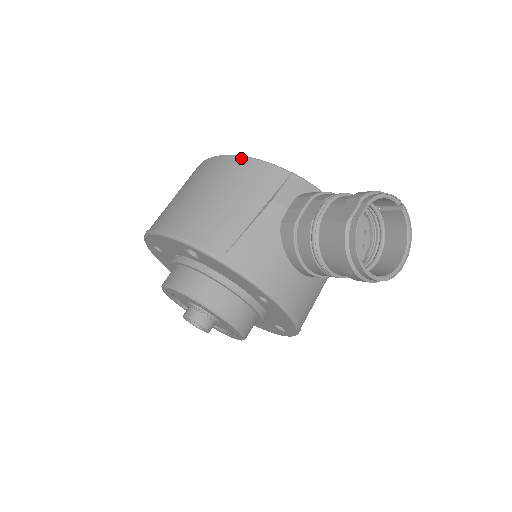
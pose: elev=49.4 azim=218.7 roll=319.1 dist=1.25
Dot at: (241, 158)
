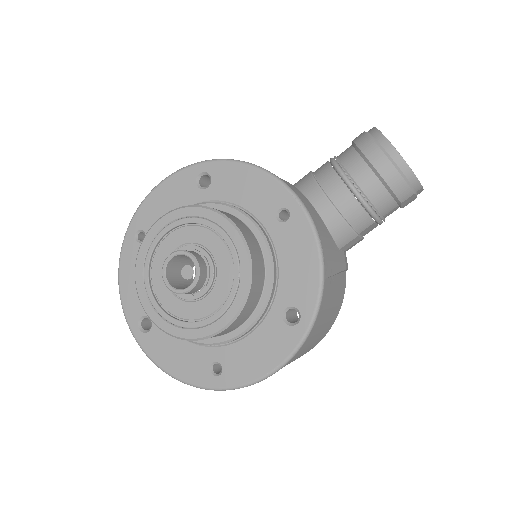
Dot at: occluded
